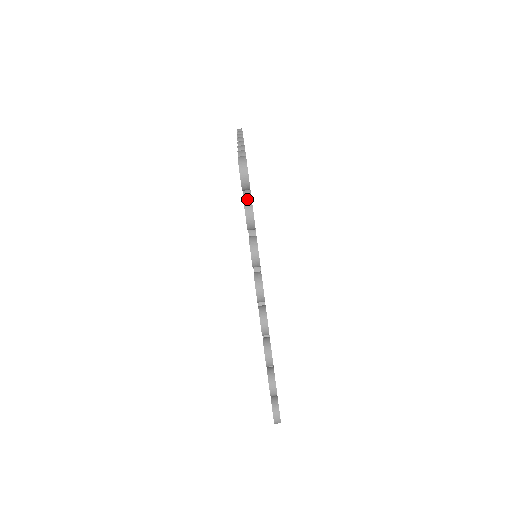
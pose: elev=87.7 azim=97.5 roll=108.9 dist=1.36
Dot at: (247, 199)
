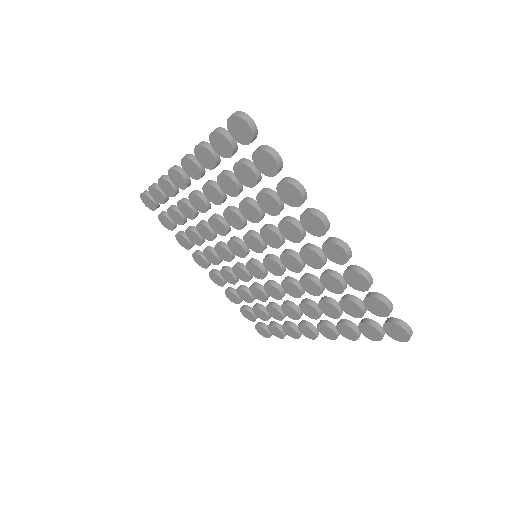
Dot at: (259, 147)
